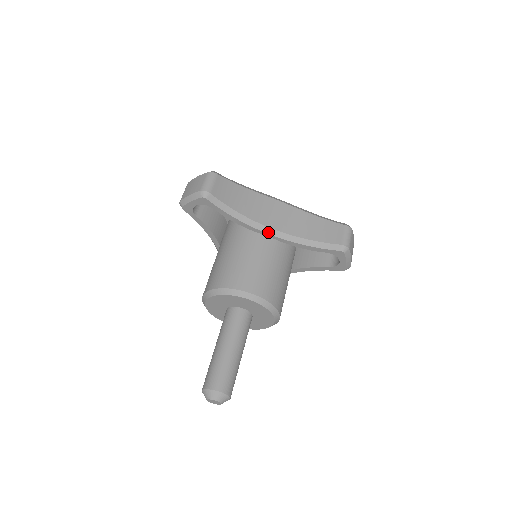
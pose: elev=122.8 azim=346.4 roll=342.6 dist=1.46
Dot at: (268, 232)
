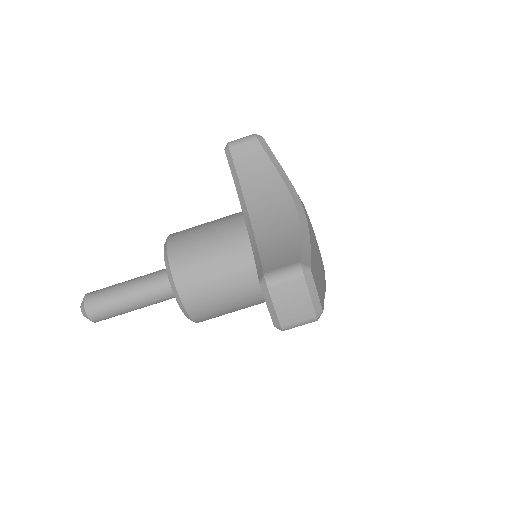
Dot at: occluded
